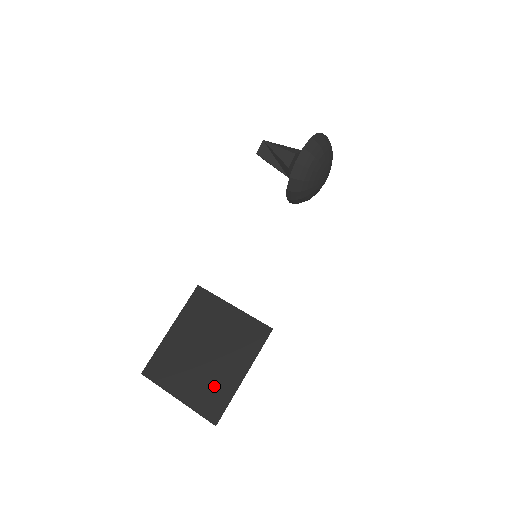
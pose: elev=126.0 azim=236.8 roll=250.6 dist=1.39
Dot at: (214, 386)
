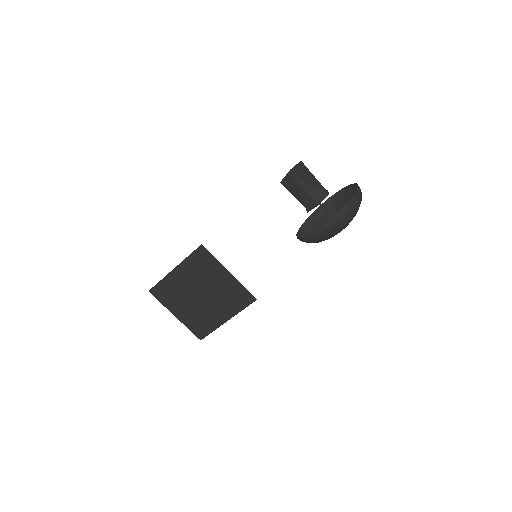
Dot at: (203, 318)
